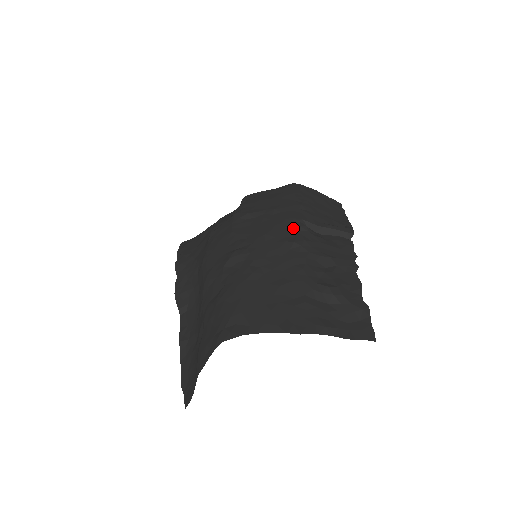
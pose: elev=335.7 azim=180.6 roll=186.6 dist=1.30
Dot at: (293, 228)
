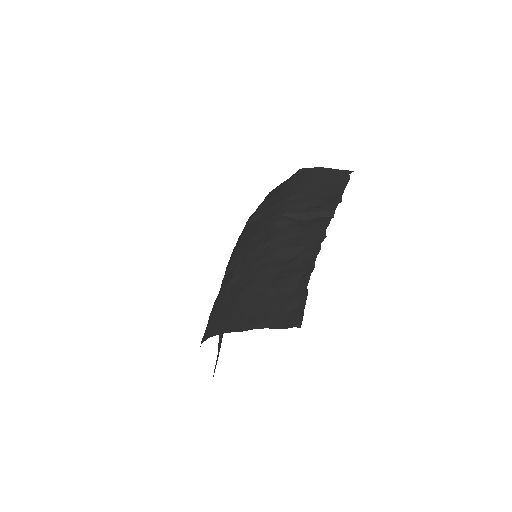
Dot at: (274, 225)
